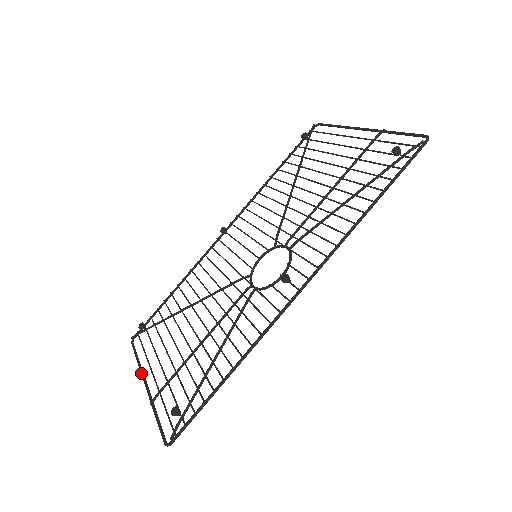
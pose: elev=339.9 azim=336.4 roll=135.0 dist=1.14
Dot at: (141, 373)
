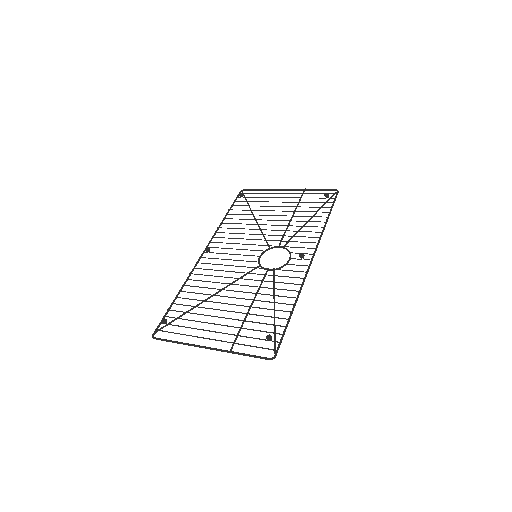
Dot at: (195, 345)
